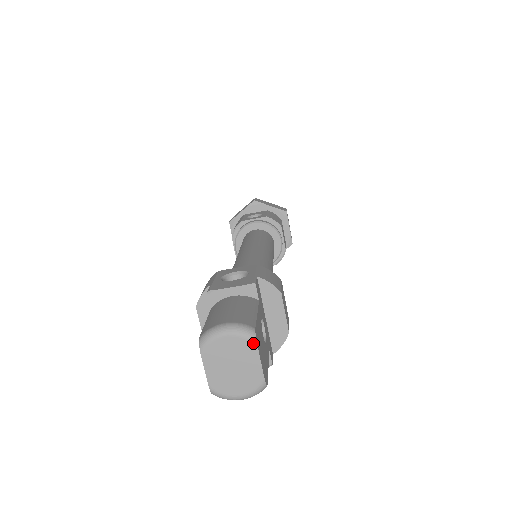
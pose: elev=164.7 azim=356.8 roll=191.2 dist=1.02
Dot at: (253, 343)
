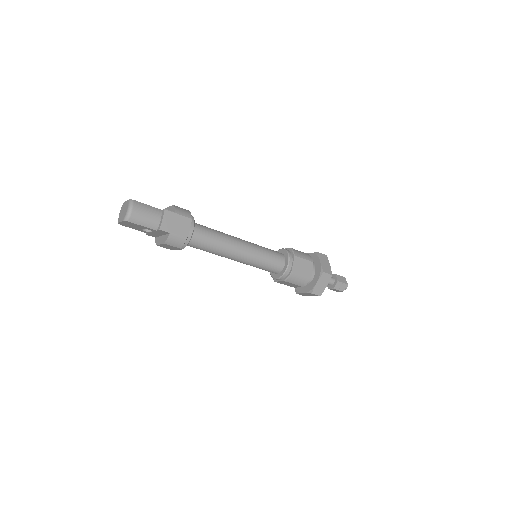
Dot at: (123, 204)
